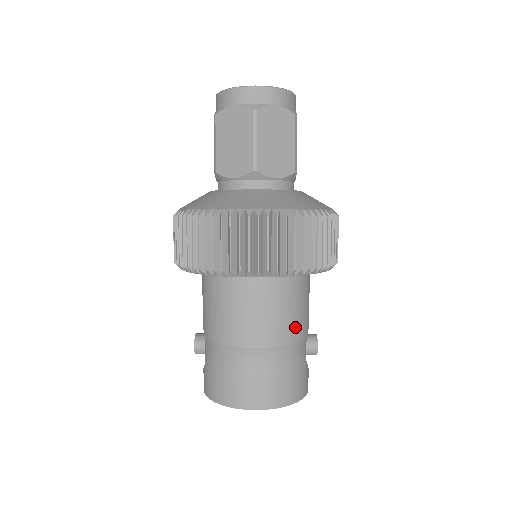
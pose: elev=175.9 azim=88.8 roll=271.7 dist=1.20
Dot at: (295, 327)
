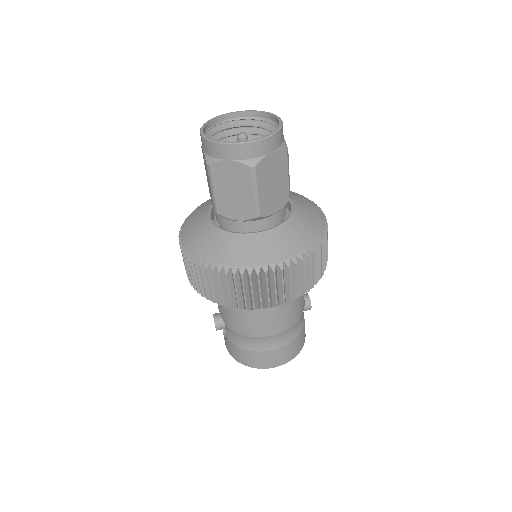
Dot at: (298, 310)
